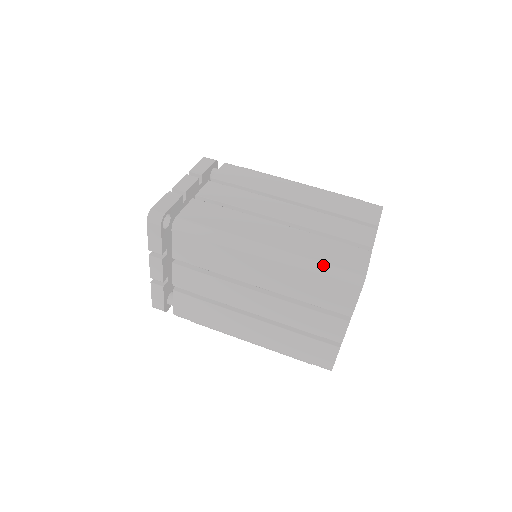
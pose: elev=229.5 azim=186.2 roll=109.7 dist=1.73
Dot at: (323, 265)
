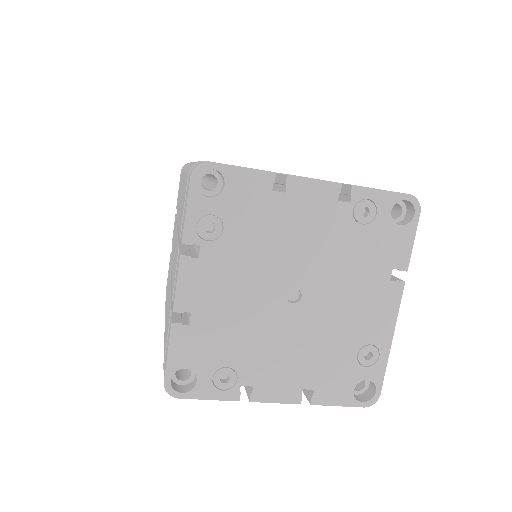
Dot at: occluded
